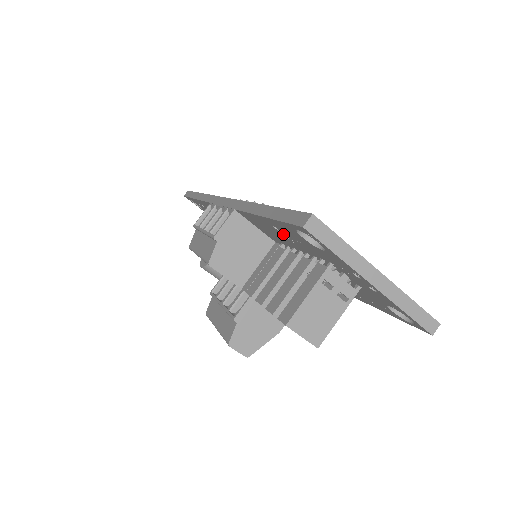
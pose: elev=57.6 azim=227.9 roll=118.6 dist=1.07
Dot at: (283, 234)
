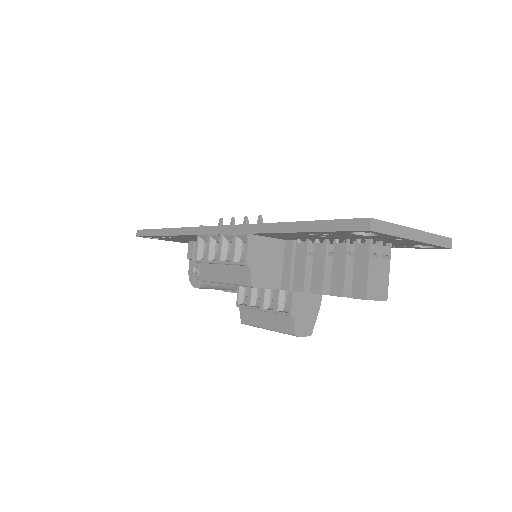
Dot at: (317, 236)
